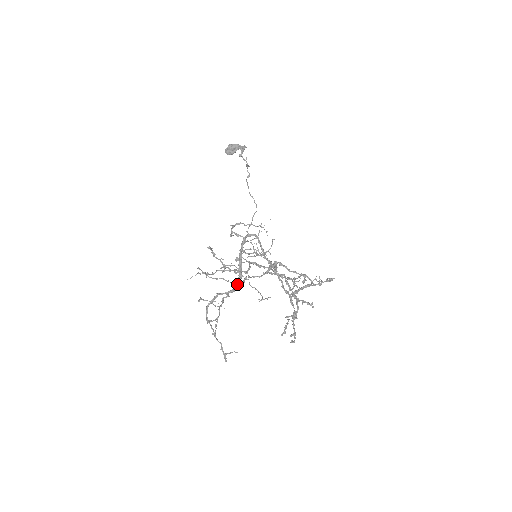
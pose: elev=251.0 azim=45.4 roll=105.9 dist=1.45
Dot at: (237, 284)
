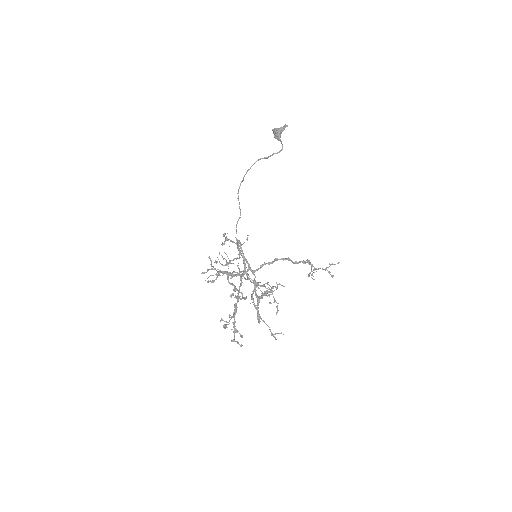
Dot at: (250, 281)
